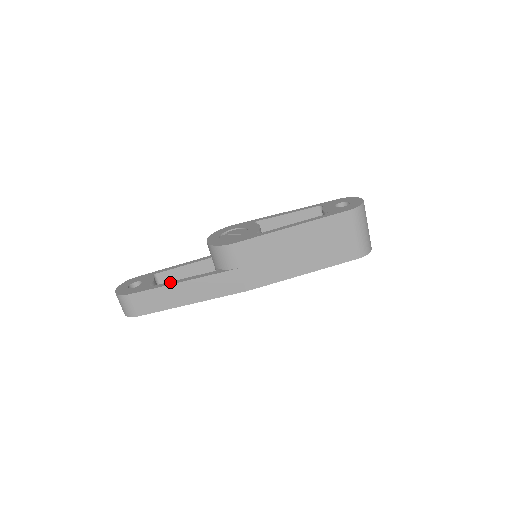
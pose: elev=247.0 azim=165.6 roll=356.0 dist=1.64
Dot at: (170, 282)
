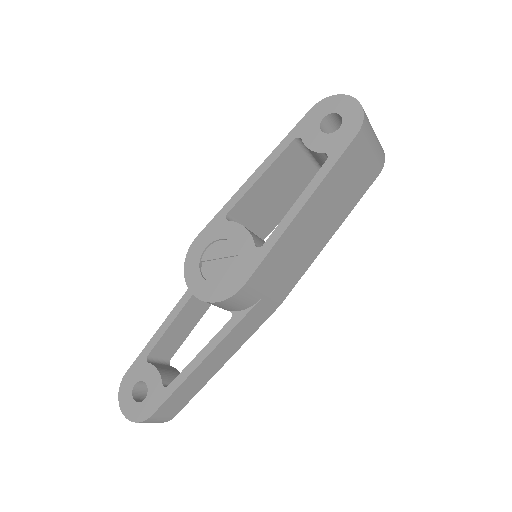
Dot at: (187, 368)
